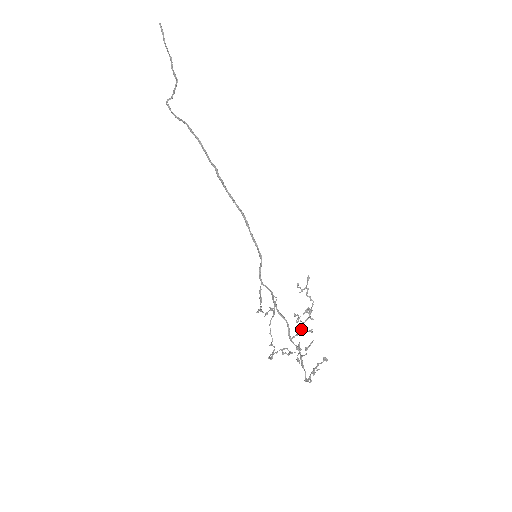
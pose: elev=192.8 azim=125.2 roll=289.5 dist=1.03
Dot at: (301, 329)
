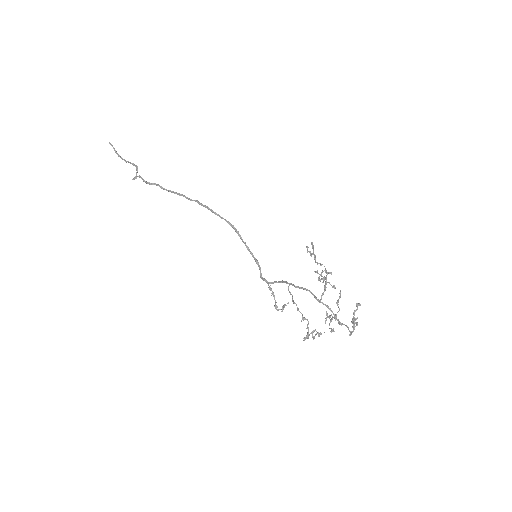
Dot at: (326, 283)
